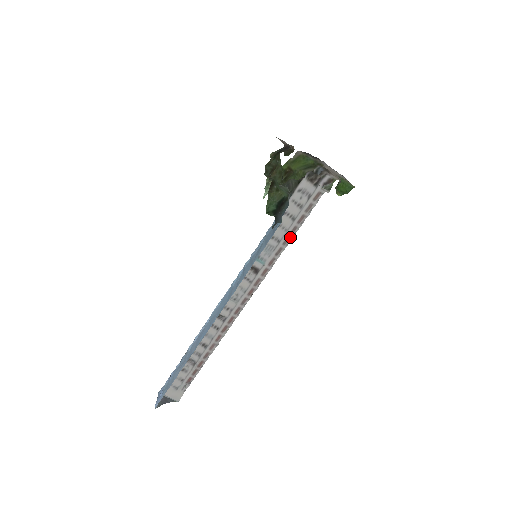
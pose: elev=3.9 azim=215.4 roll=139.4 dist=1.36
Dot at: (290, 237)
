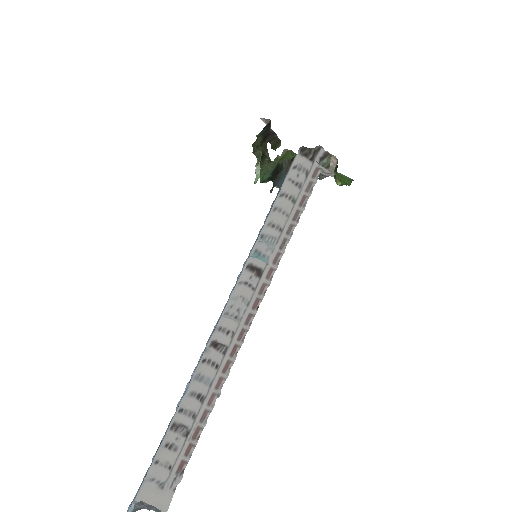
Dot at: (294, 224)
